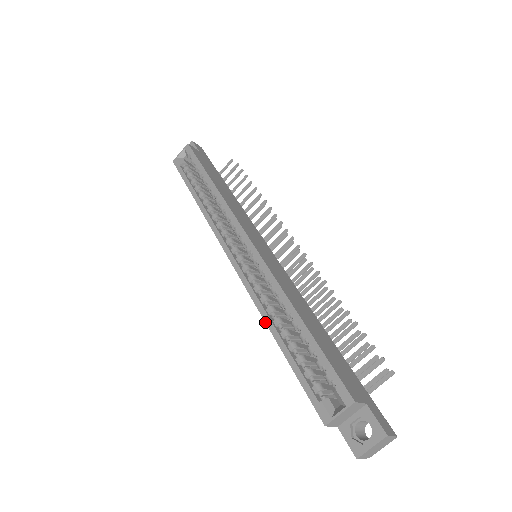
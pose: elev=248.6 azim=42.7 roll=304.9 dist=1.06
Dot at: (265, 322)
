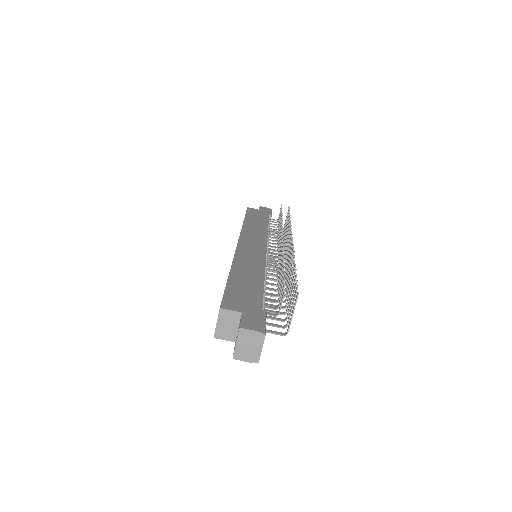
Dot at: occluded
